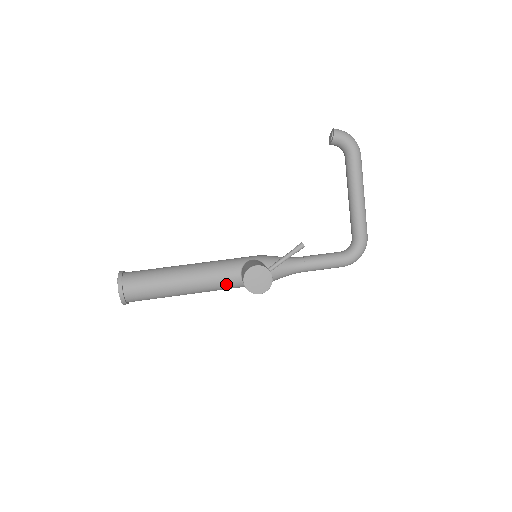
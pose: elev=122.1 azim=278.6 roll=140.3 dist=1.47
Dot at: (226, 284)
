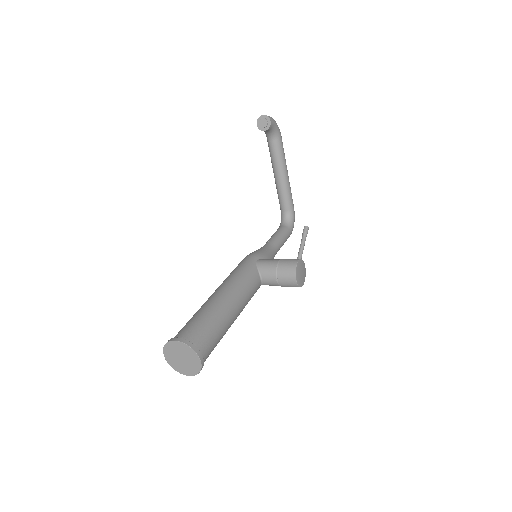
Dot at: (253, 295)
